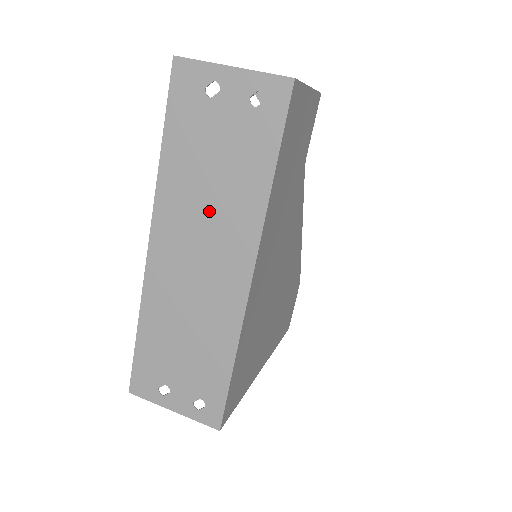
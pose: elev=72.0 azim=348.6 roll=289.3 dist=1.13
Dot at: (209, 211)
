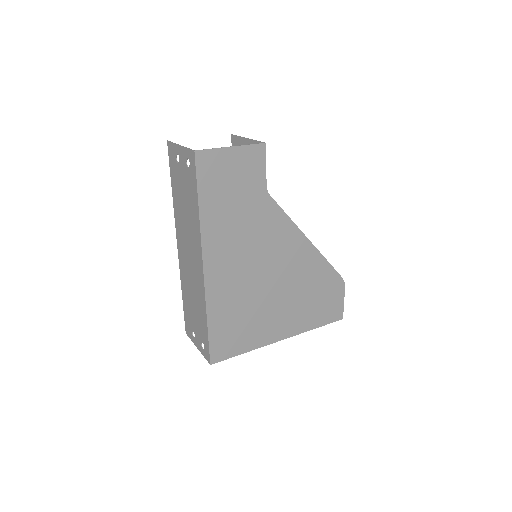
Dot at: (187, 228)
